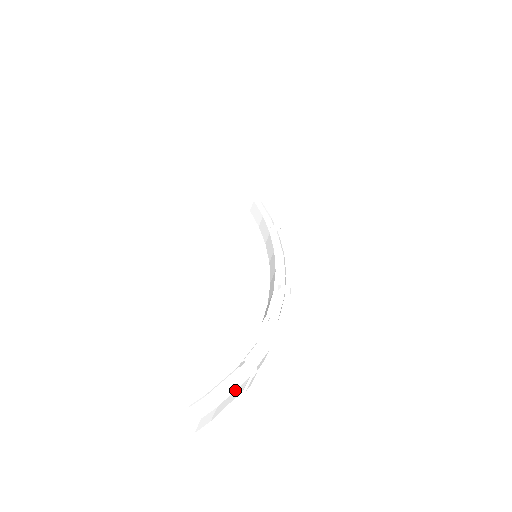
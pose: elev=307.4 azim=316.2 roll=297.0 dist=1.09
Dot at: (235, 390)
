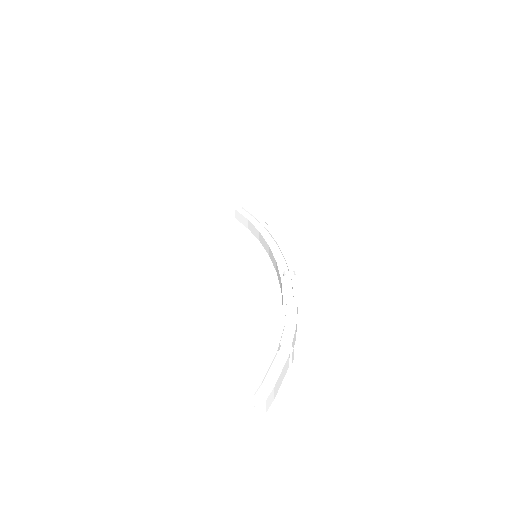
Dot at: (282, 369)
